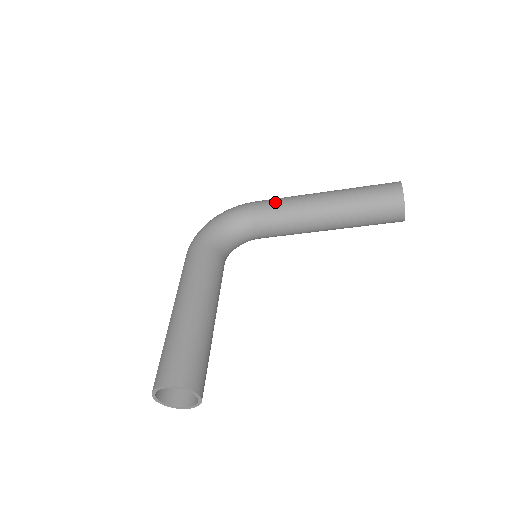
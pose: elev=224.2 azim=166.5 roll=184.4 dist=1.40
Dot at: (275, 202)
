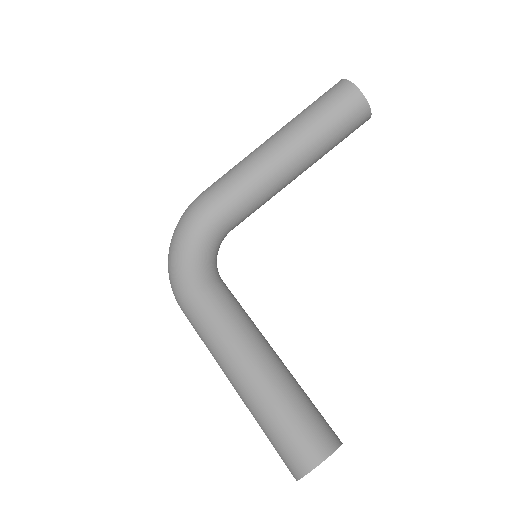
Dot at: (231, 183)
